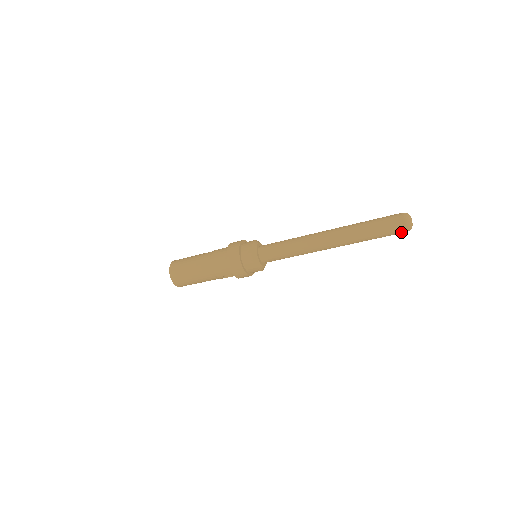
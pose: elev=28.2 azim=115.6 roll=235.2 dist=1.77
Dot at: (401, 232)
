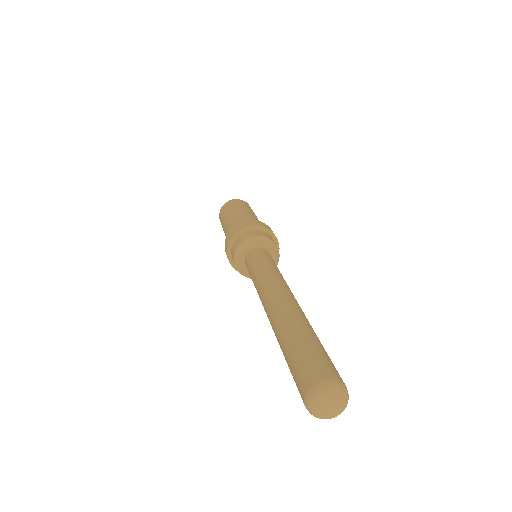
Dot at: occluded
